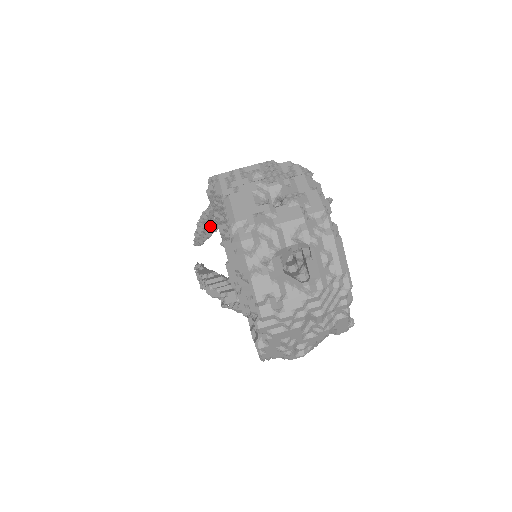
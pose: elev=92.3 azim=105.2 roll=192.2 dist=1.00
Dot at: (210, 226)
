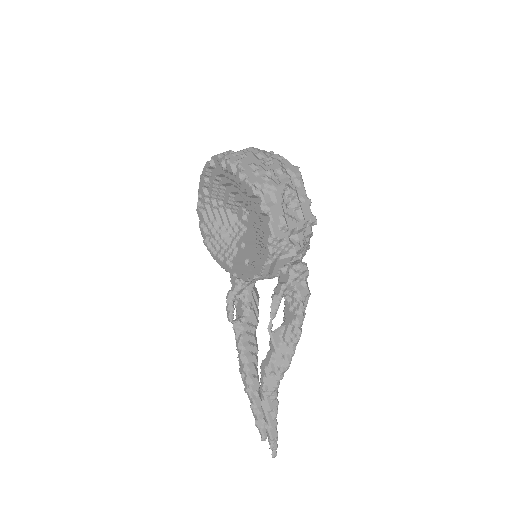
Dot at: (241, 335)
